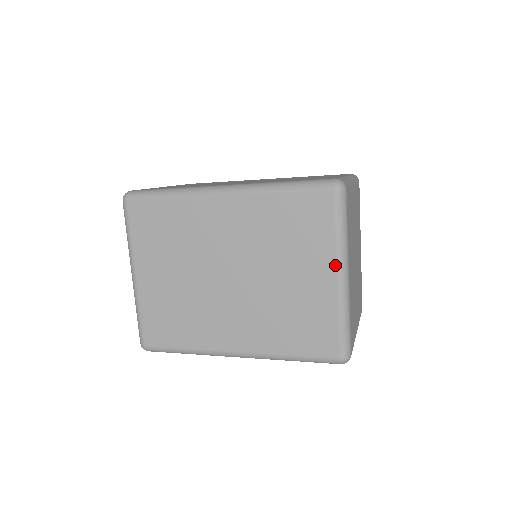
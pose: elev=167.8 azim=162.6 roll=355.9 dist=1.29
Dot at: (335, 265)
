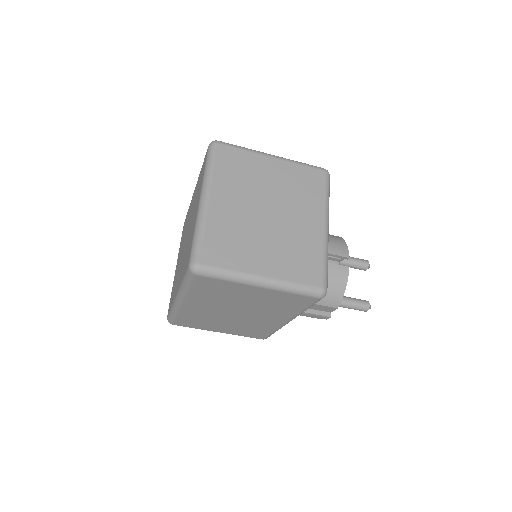
Dot at: (200, 194)
